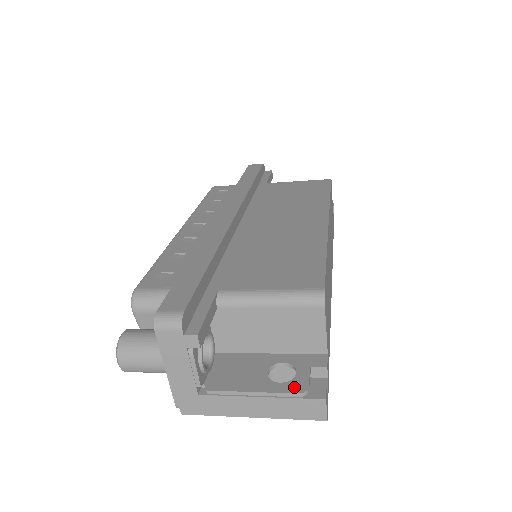
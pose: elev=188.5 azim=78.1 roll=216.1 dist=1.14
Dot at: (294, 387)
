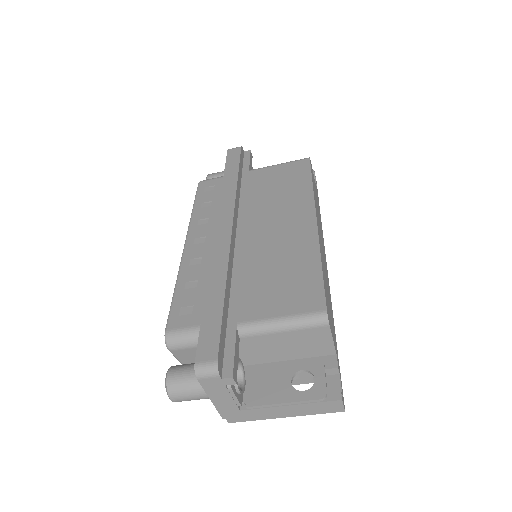
Dot at: (315, 394)
